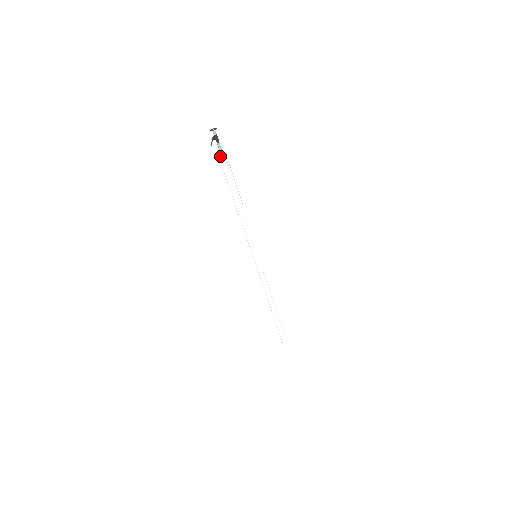
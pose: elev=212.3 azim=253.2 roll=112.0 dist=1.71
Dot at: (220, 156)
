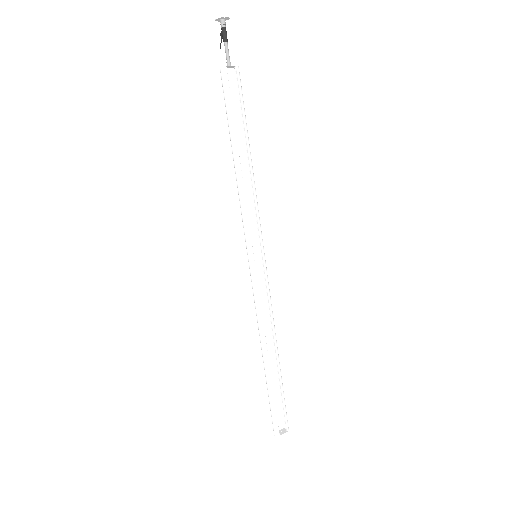
Dot at: (228, 67)
